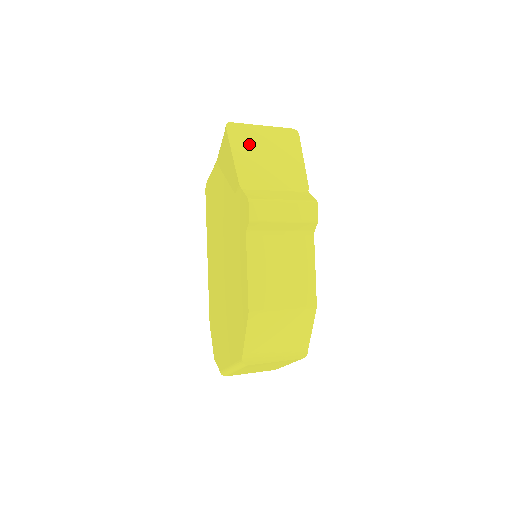
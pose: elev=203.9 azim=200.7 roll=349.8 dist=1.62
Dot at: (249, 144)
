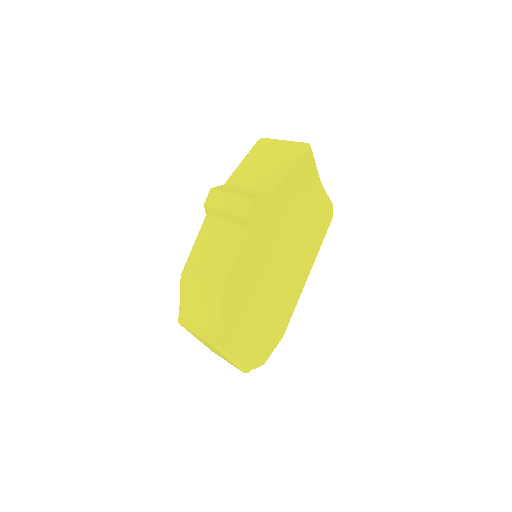
Dot at: (261, 154)
